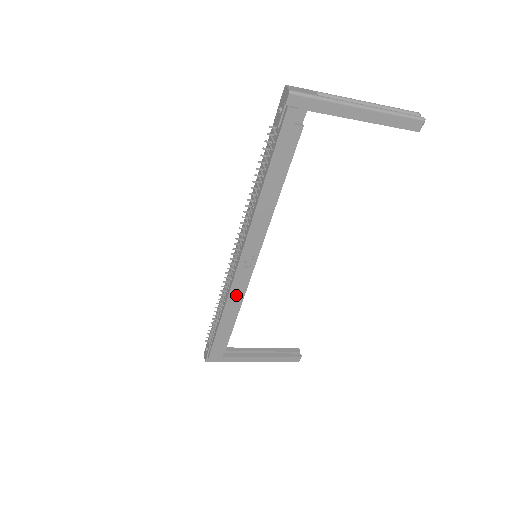
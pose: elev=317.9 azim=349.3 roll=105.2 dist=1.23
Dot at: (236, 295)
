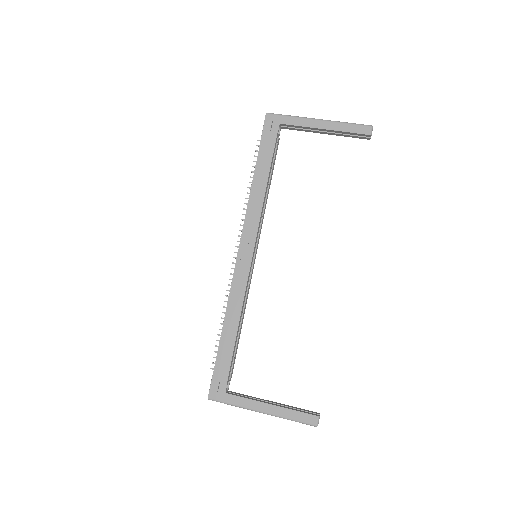
Dot at: (237, 294)
